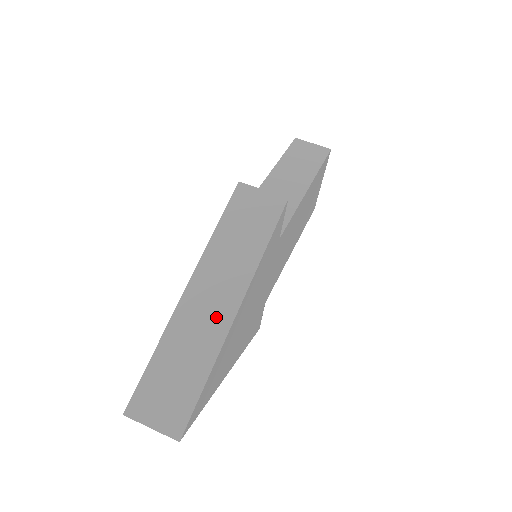
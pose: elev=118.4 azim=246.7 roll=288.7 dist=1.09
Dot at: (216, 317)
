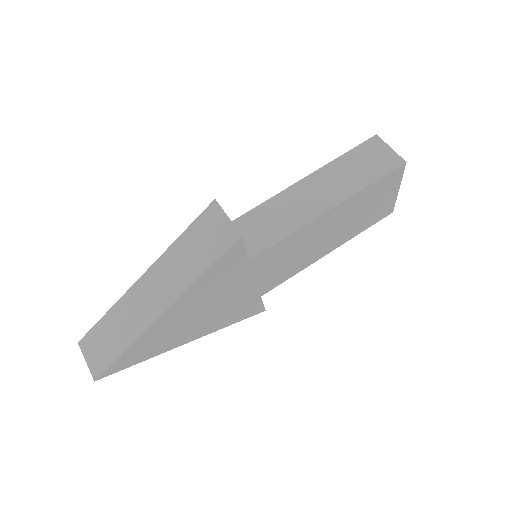
Dot at: (148, 310)
